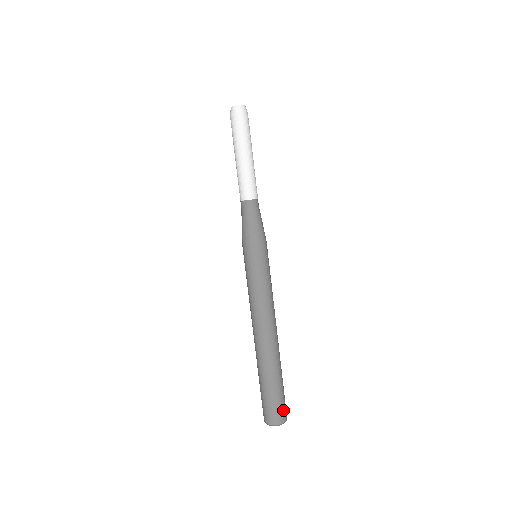
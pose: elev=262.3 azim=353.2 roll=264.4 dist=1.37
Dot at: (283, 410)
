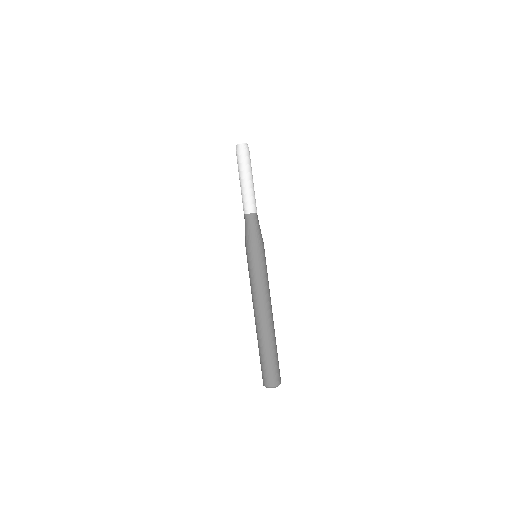
Dot at: (271, 377)
